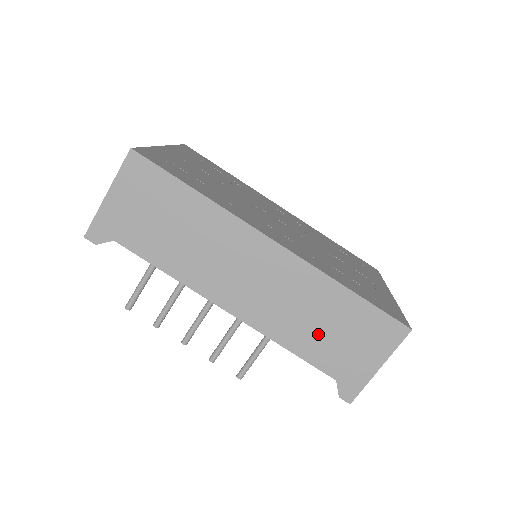
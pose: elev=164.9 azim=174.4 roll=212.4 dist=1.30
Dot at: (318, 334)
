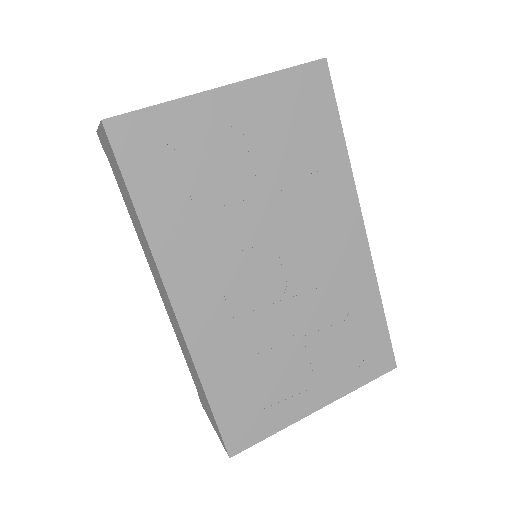
Dot at: occluded
